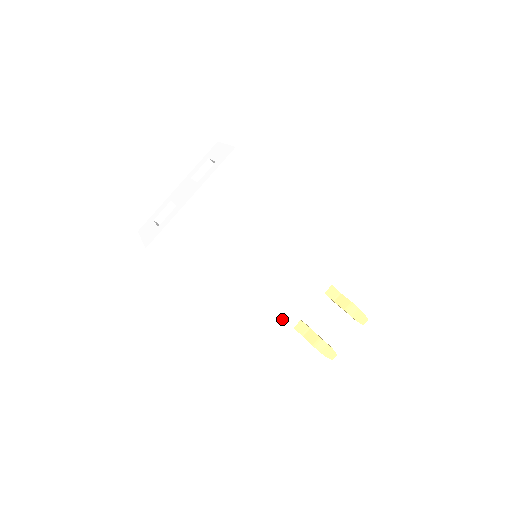
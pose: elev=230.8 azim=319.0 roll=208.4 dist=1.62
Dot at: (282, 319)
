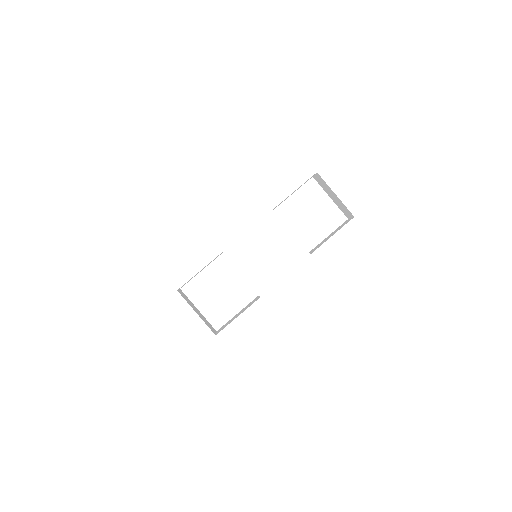
Dot at: occluded
